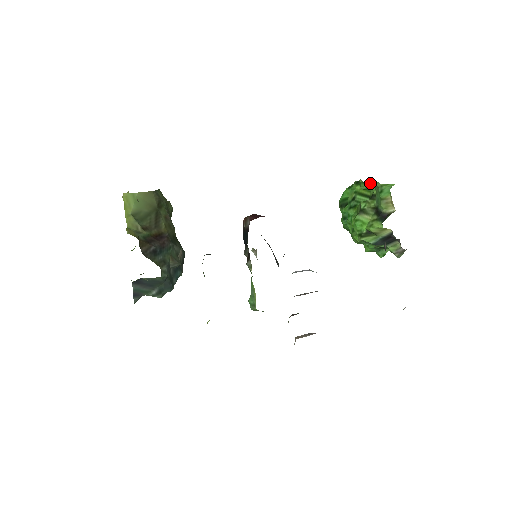
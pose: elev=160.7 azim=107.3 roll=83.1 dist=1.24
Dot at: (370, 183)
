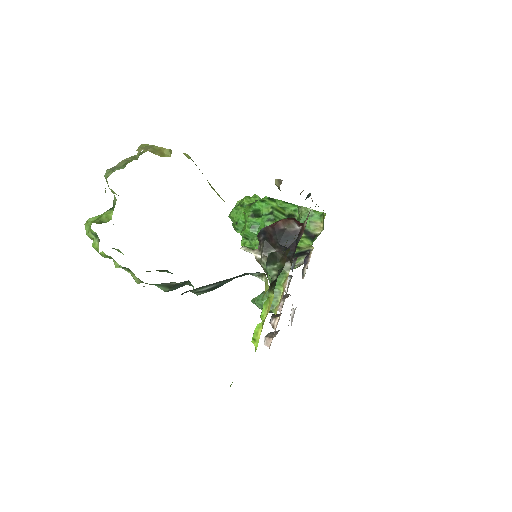
Dot at: (290, 204)
